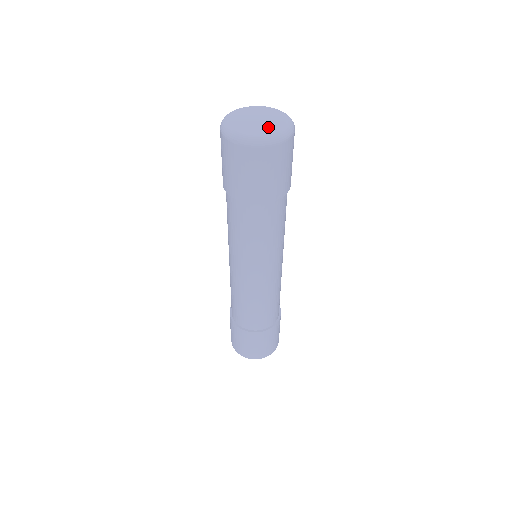
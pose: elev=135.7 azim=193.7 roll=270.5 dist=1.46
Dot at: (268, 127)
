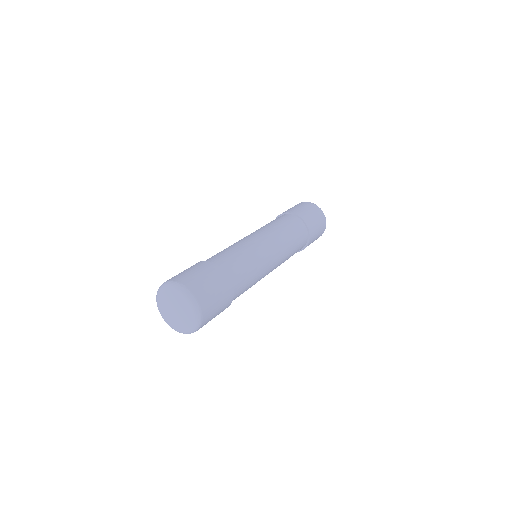
Dot at: (184, 321)
